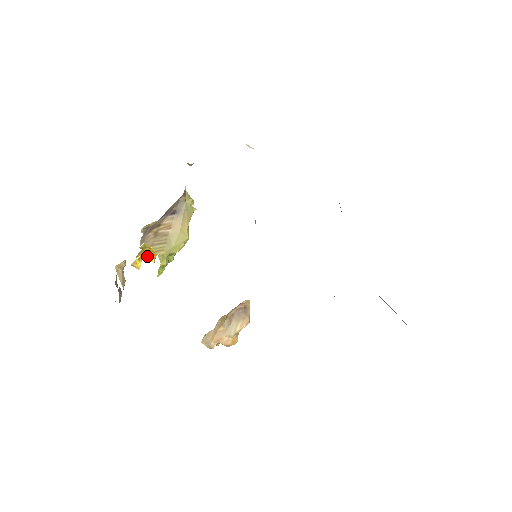
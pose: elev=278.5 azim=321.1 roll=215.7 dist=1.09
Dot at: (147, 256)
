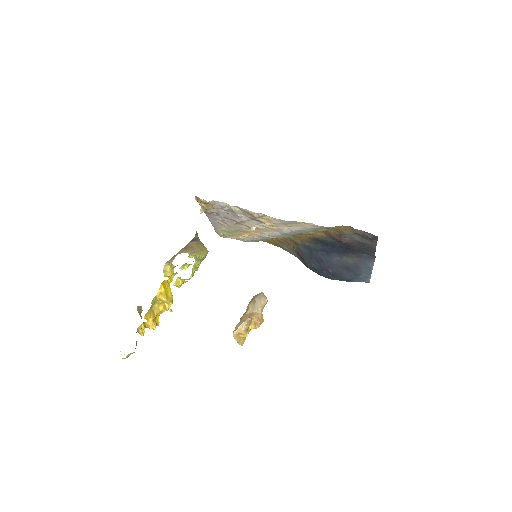
Dot at: (152, 318)
